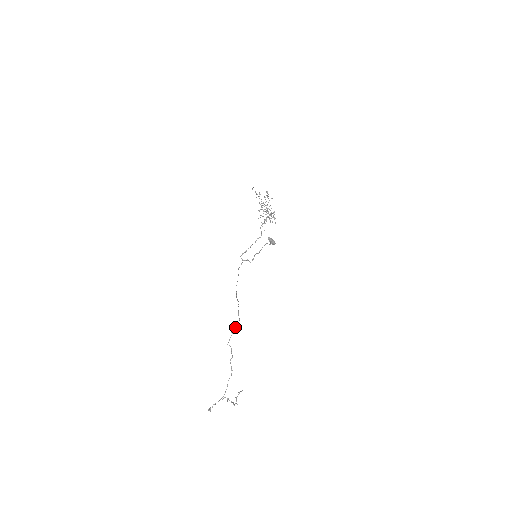
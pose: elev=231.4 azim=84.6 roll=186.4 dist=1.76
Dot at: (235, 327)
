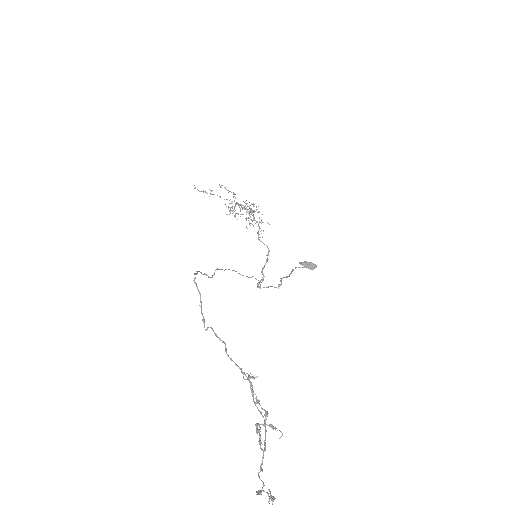
Dot at: occluded
